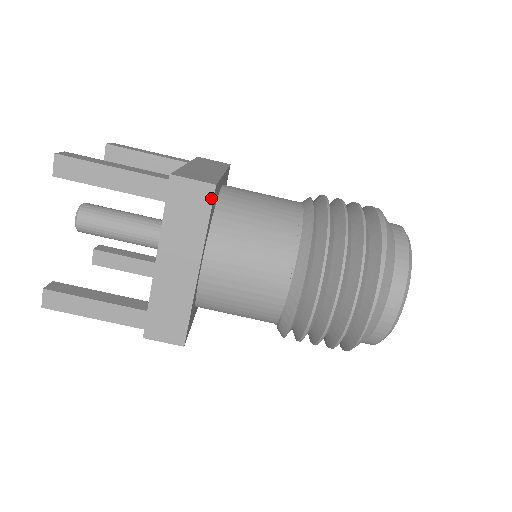
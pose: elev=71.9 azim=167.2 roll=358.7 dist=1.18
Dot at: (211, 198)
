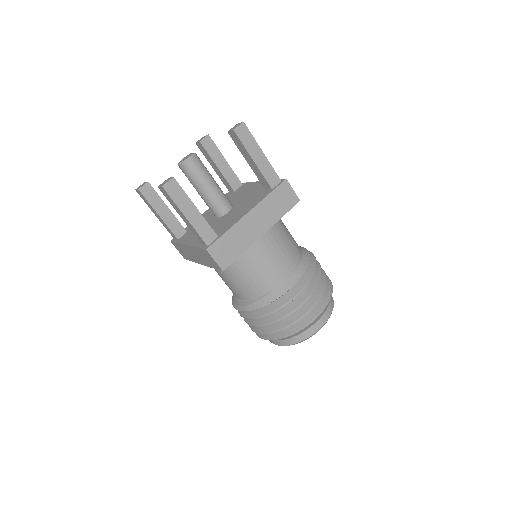
Dot at: (294, 205)
